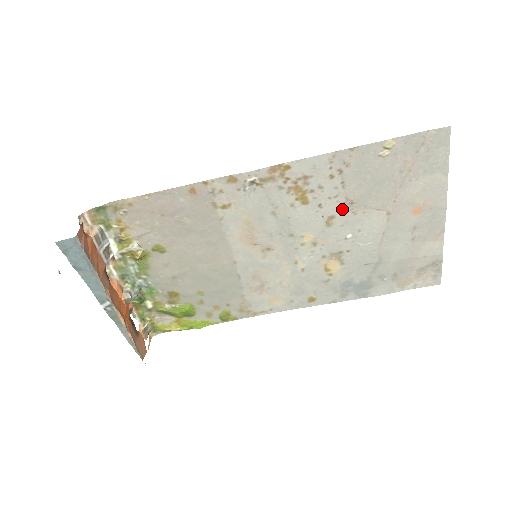
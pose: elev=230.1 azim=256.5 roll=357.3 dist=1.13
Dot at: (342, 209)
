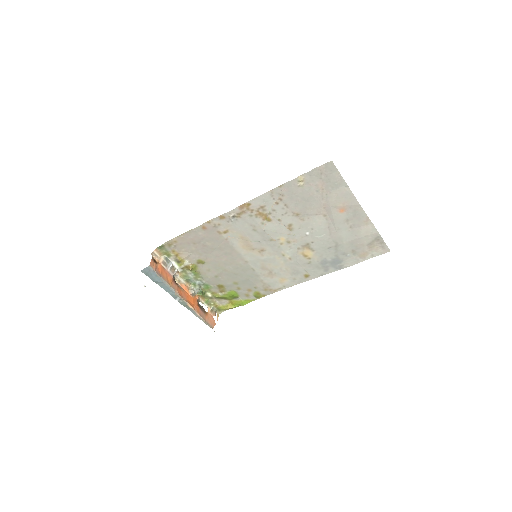
Dot at: (294, 219)
